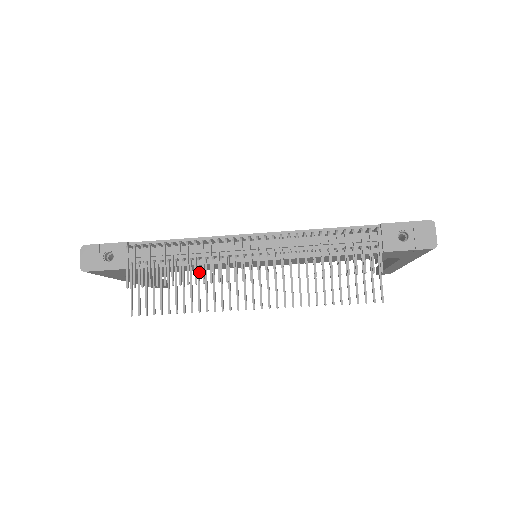
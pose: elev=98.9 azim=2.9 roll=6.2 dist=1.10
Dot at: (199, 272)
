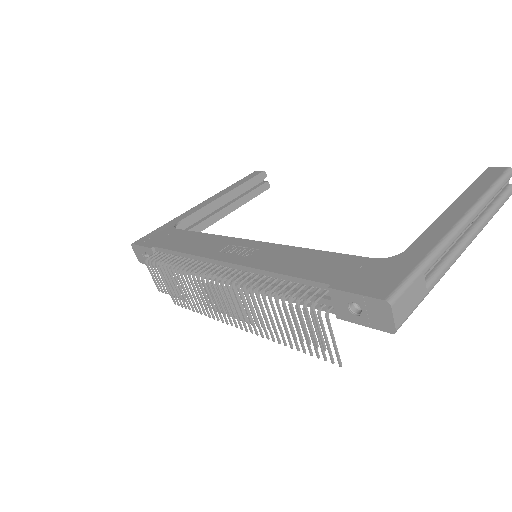
Dot at: occluded
